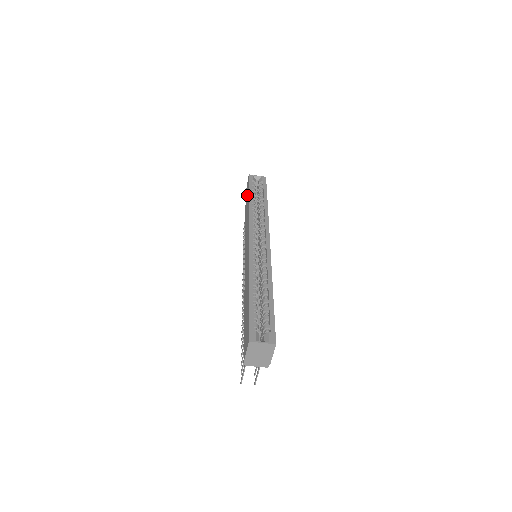
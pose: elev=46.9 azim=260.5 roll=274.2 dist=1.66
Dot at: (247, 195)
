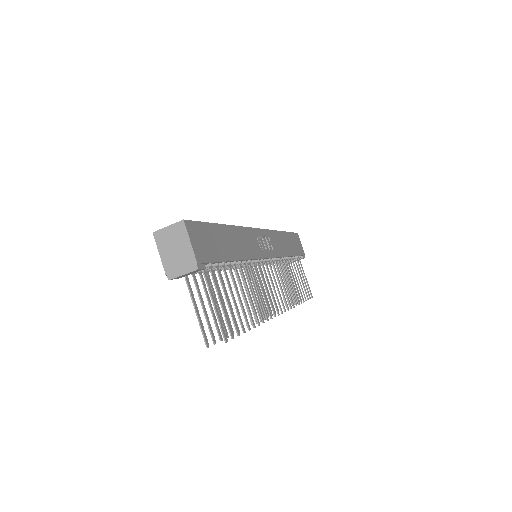
Dot at: occluded
